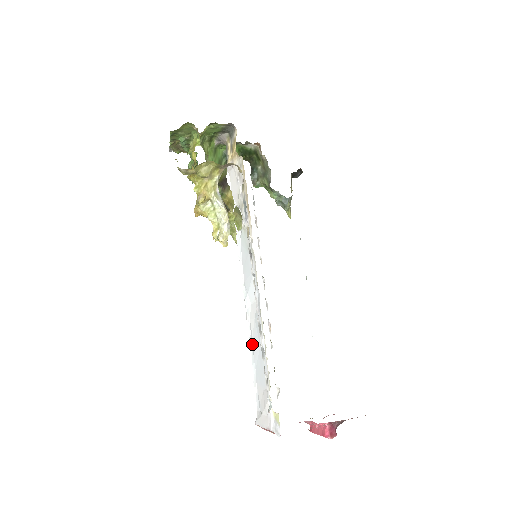
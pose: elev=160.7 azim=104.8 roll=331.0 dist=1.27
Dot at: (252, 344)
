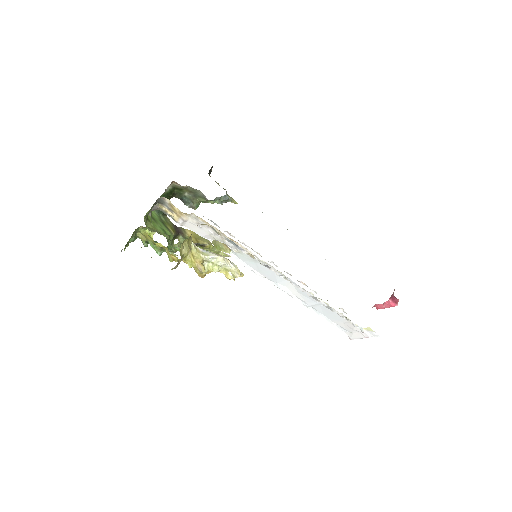
Dot at: (310, 306)
